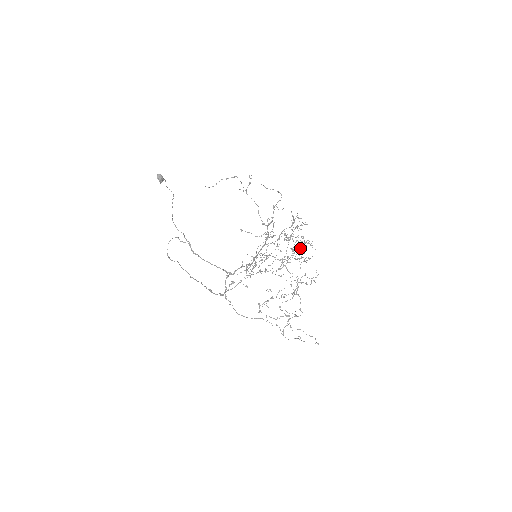
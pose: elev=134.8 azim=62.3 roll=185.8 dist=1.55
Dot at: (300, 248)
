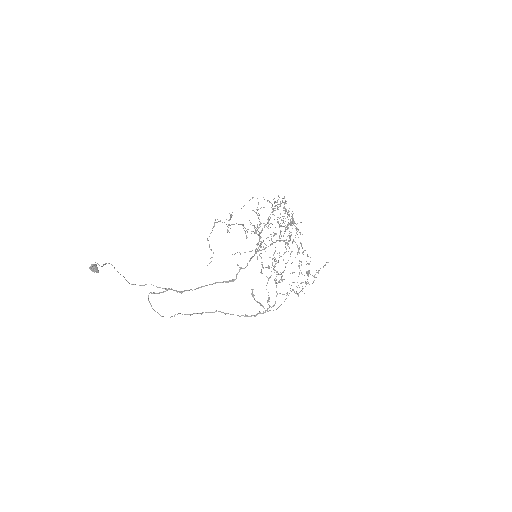
Dot at: (293, 221)
